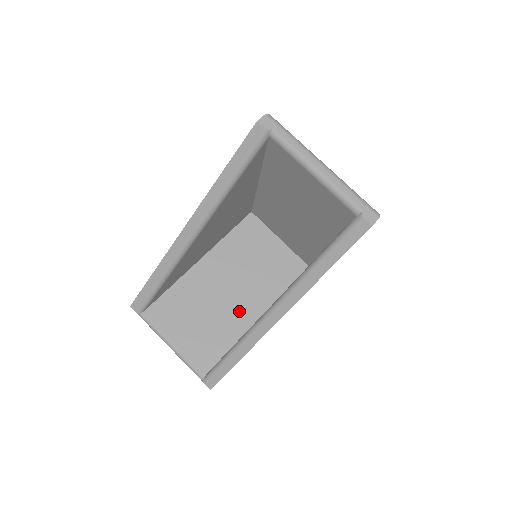
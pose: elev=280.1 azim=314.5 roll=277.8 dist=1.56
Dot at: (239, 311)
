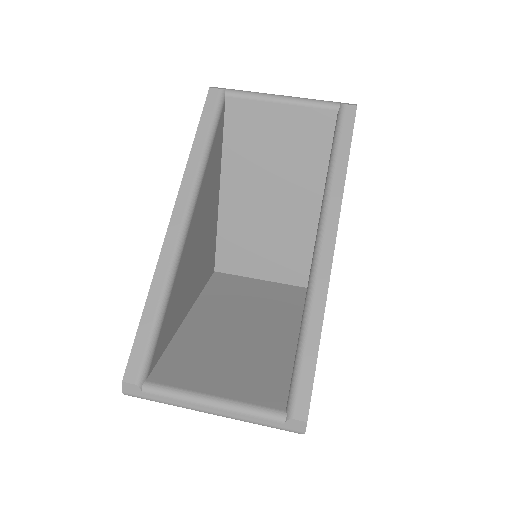
Dot at: (269, 338)
